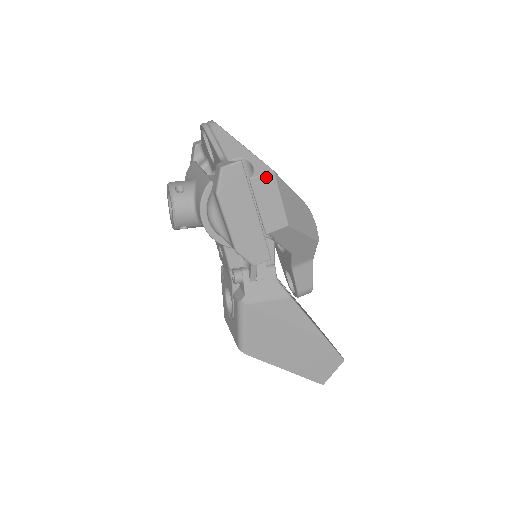
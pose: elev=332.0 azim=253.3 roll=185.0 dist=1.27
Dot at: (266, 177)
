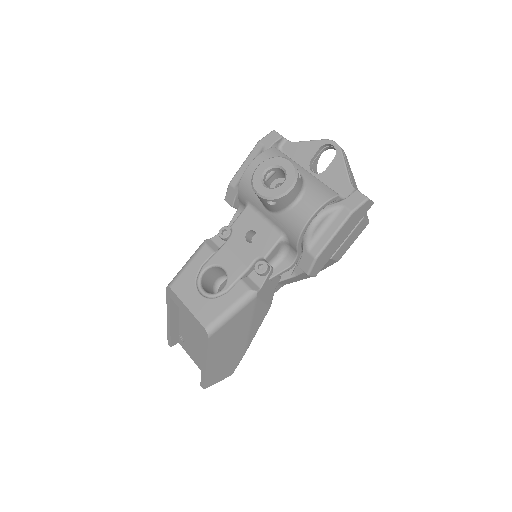
Dot at: (366, 223)
